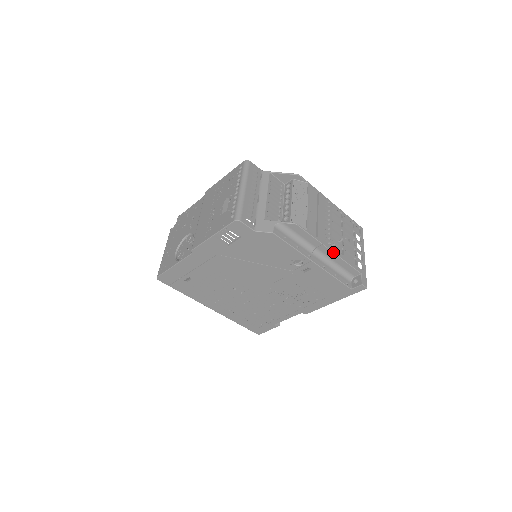
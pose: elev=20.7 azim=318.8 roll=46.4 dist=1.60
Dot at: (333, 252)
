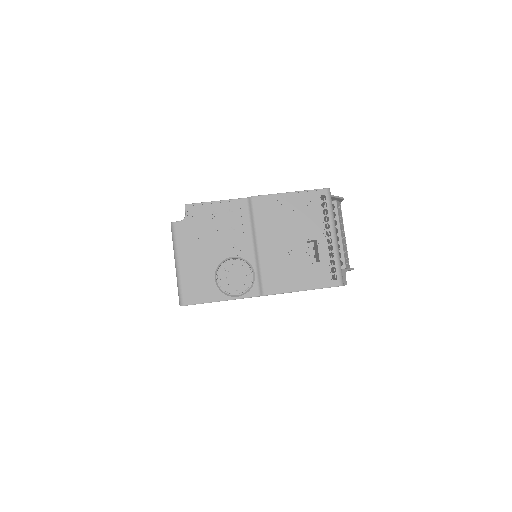
Dot at: occluded
